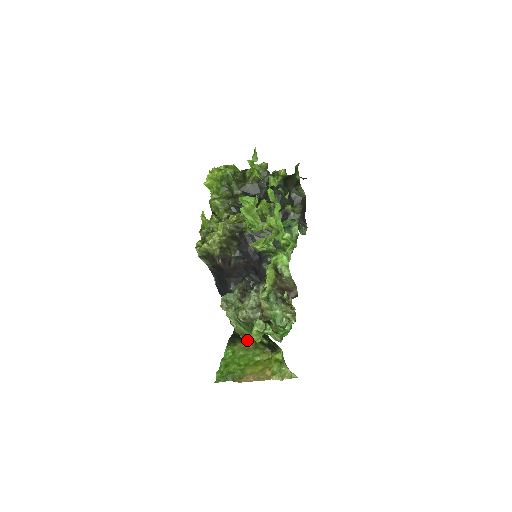
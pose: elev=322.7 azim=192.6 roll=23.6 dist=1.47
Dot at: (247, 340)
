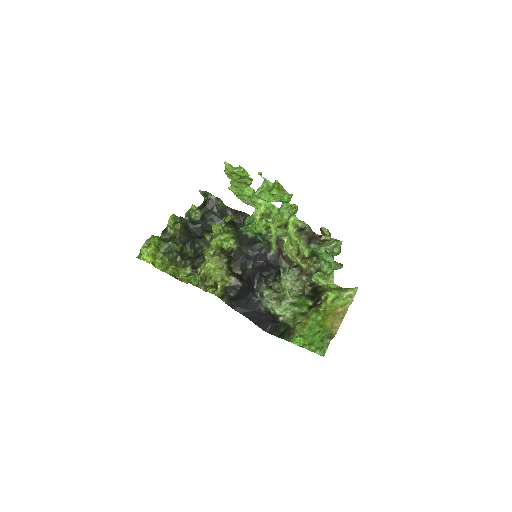
Dot at: (295, 323)
